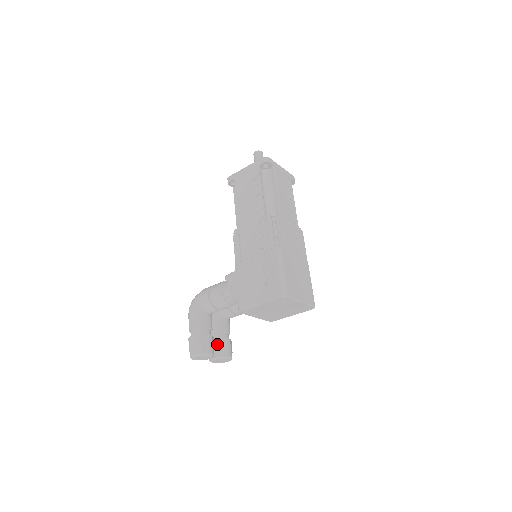
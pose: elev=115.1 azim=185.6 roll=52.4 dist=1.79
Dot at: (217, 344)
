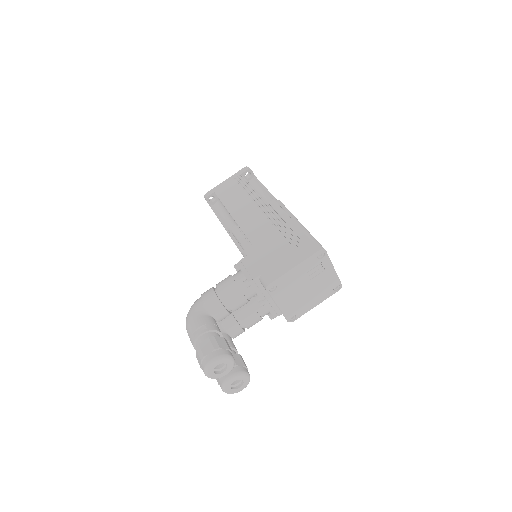
Dot at: occluded
